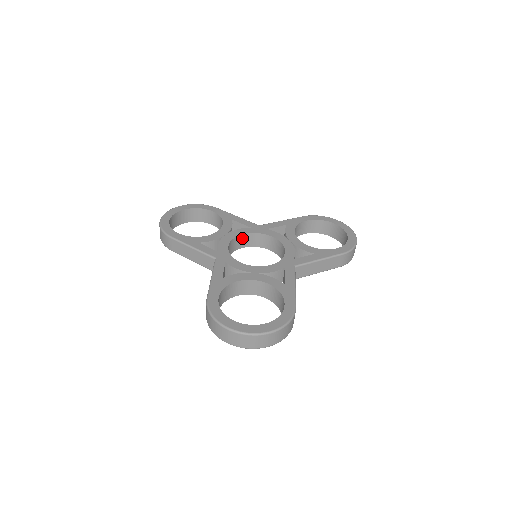
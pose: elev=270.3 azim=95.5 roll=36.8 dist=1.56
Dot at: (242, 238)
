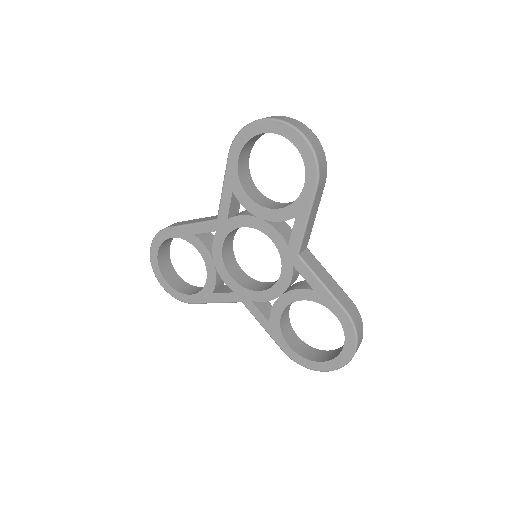
Dot at: (237, 270)
